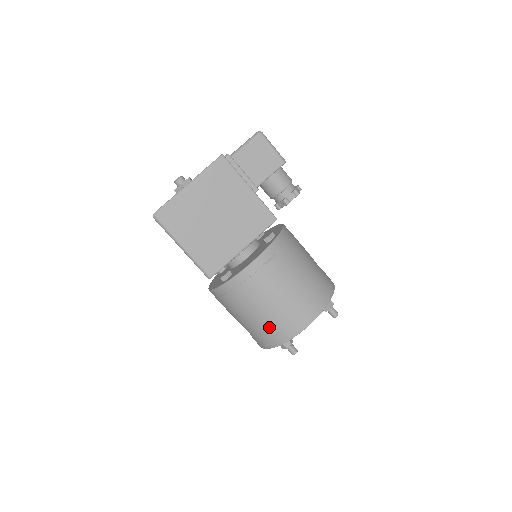
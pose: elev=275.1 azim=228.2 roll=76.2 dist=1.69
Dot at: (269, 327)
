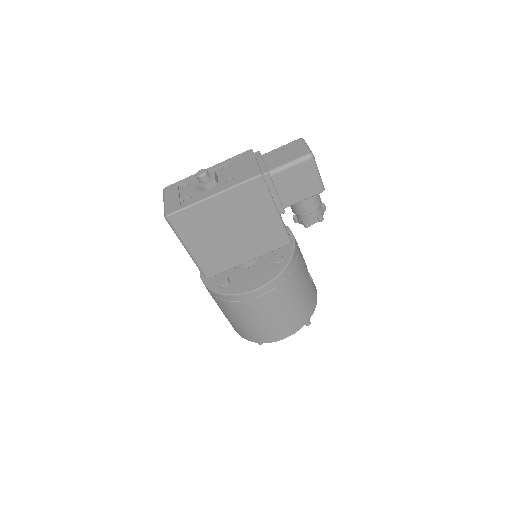
Dot at: (248, 331)
